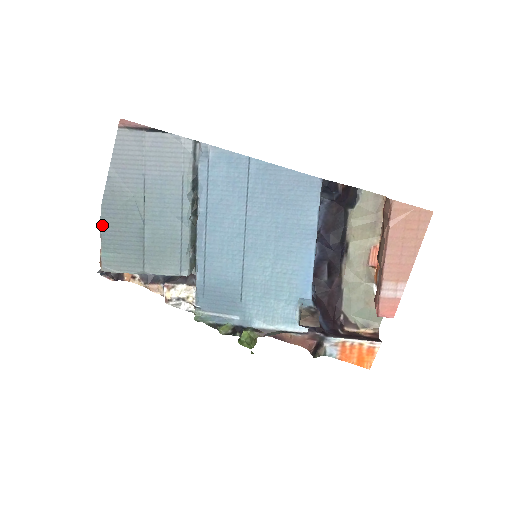
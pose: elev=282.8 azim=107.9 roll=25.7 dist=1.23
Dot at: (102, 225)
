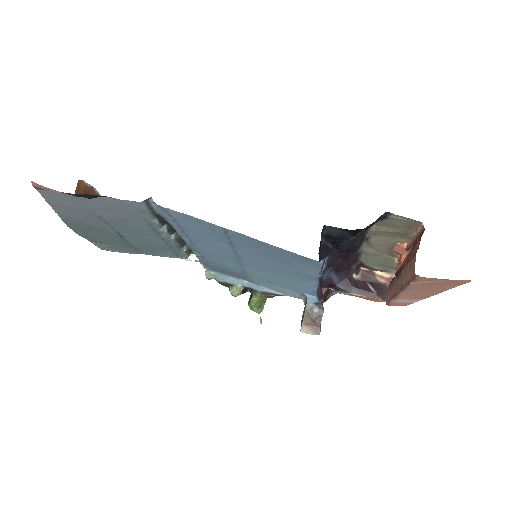
Dot at: (79, 234)
